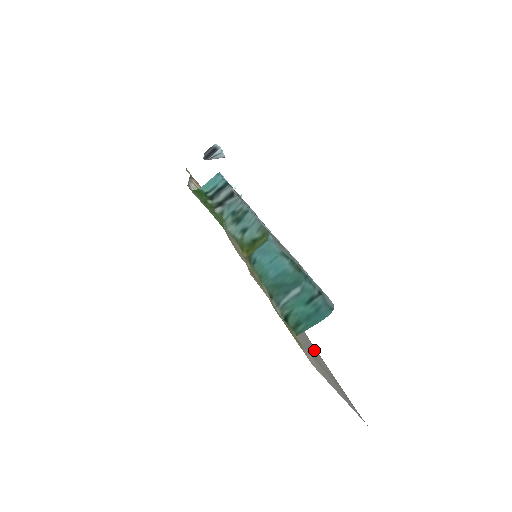
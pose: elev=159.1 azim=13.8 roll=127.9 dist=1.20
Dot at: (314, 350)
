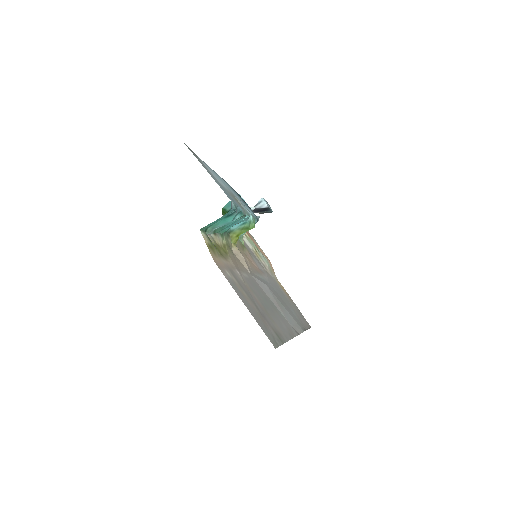
Dot at: (279, 324)
